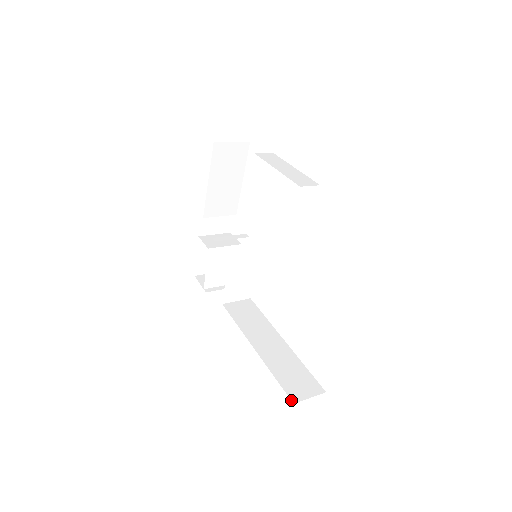
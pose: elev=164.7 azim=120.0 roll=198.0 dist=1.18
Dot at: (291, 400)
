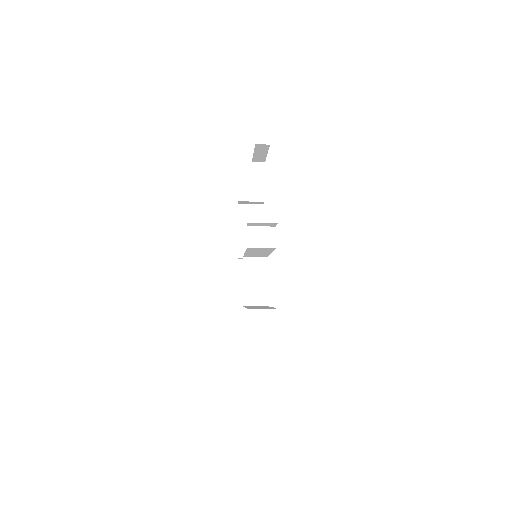
Dot at: occluded
